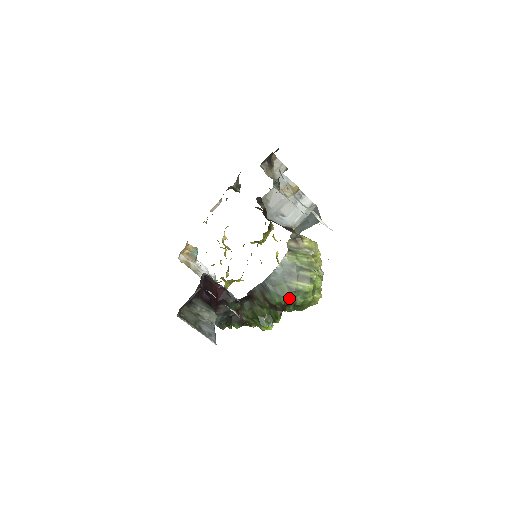
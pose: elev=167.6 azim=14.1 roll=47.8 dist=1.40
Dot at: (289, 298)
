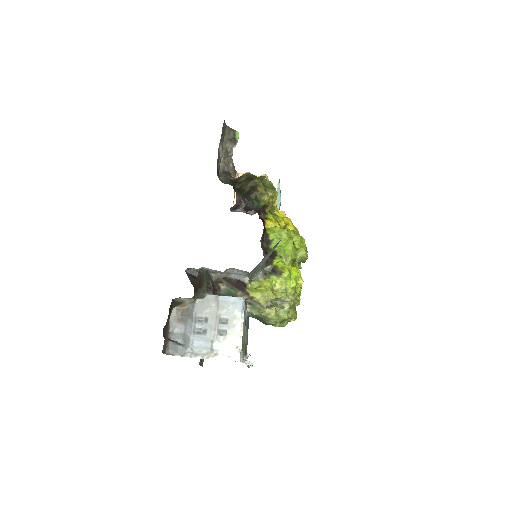
Dot at: occluded
